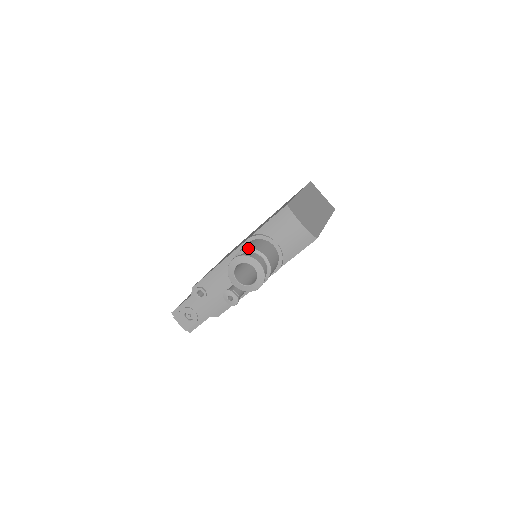
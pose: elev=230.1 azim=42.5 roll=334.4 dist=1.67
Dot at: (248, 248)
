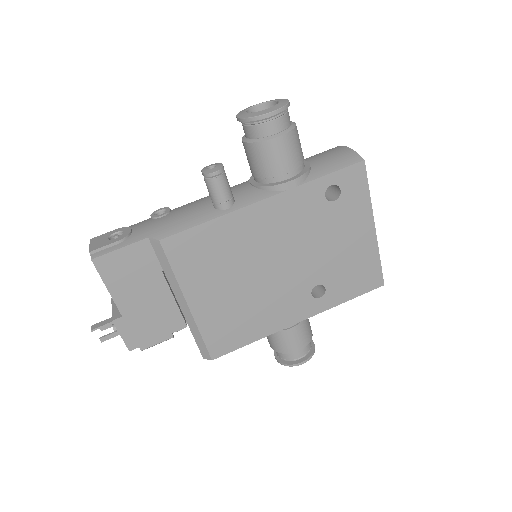
Dot at: occluded
